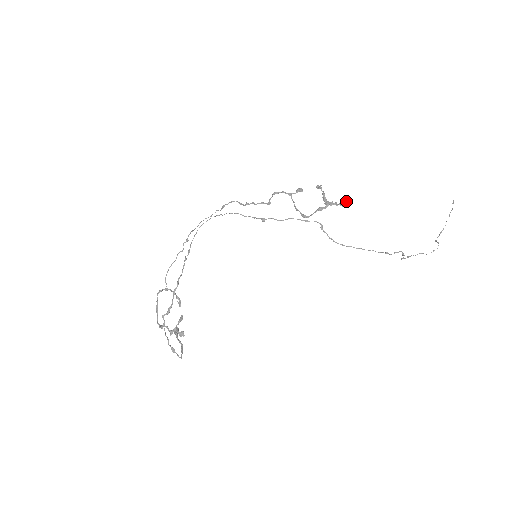
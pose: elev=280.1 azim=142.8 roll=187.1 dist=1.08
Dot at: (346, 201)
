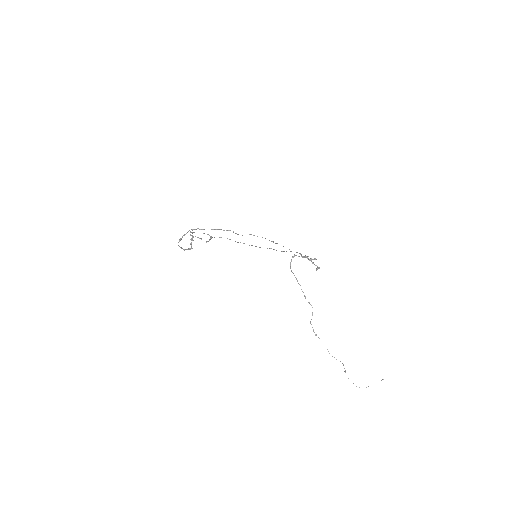
Dot at: occluded
